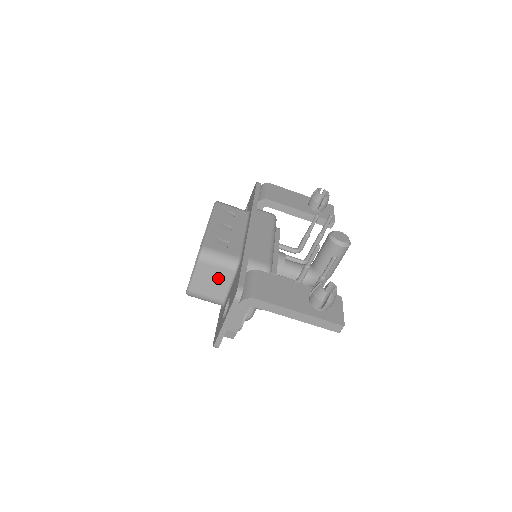
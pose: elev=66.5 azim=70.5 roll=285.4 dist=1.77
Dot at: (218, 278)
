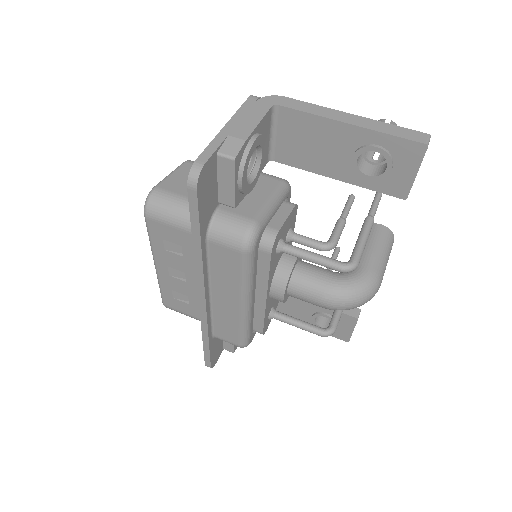
Dot at: occluded
